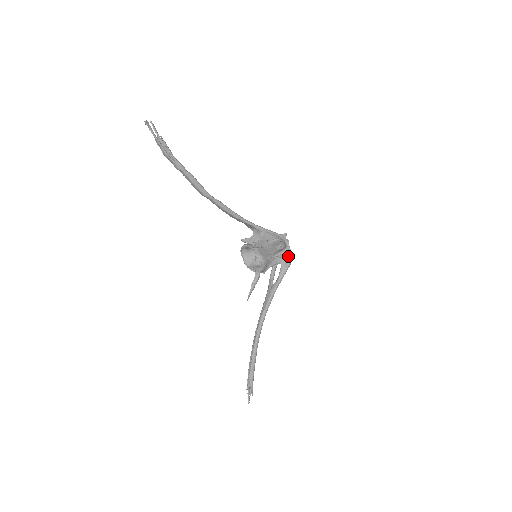
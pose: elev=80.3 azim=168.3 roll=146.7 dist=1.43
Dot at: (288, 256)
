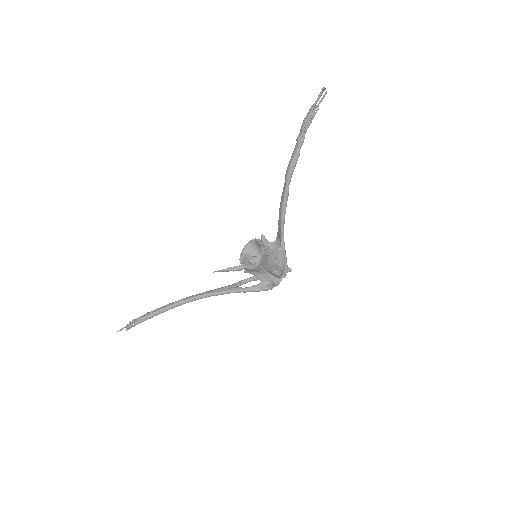
Dot at: (272, 284)
